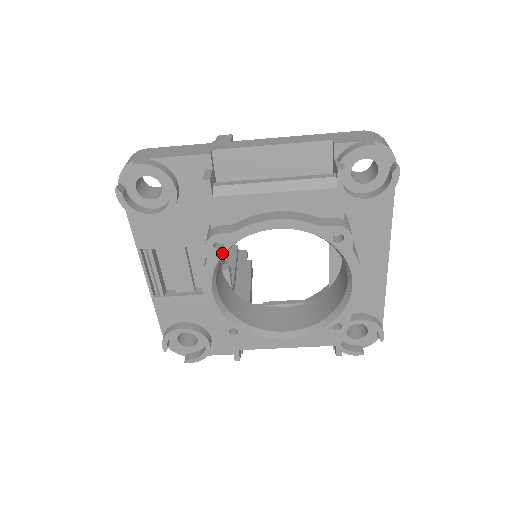
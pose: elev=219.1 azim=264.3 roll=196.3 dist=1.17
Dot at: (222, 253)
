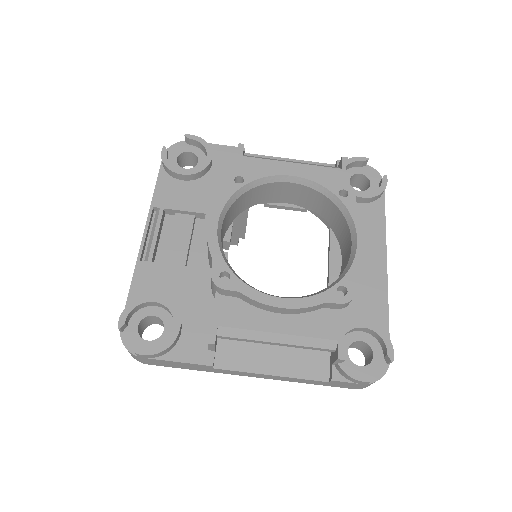
Dot at: (240, 187)
